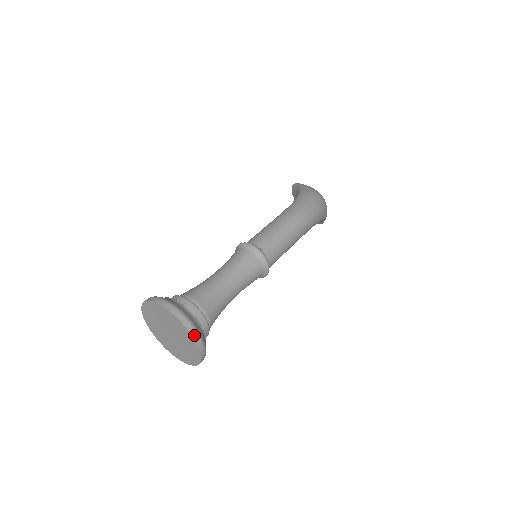
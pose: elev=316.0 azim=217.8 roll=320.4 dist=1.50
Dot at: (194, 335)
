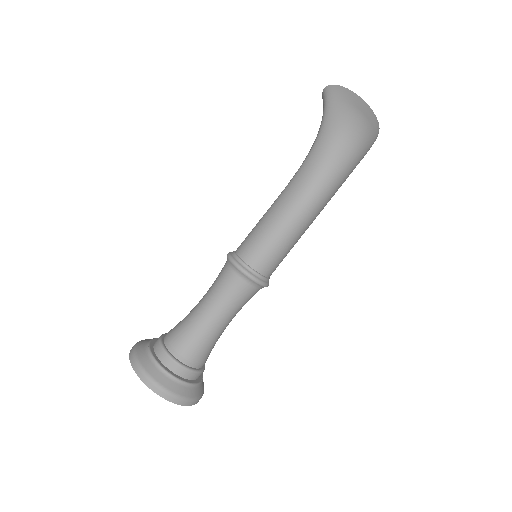
Dot at: (175, 401)
